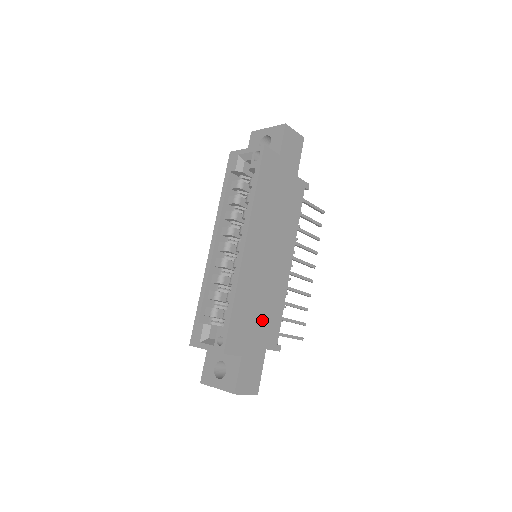
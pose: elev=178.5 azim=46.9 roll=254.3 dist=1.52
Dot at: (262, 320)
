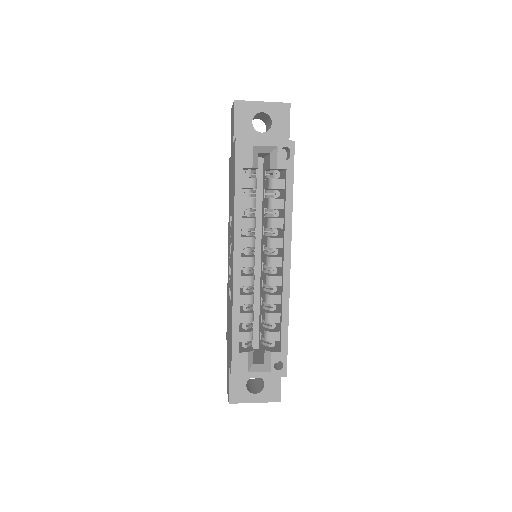
Dot at: occluded
